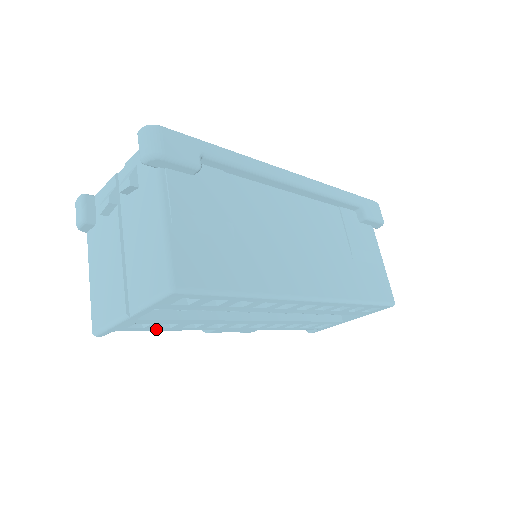
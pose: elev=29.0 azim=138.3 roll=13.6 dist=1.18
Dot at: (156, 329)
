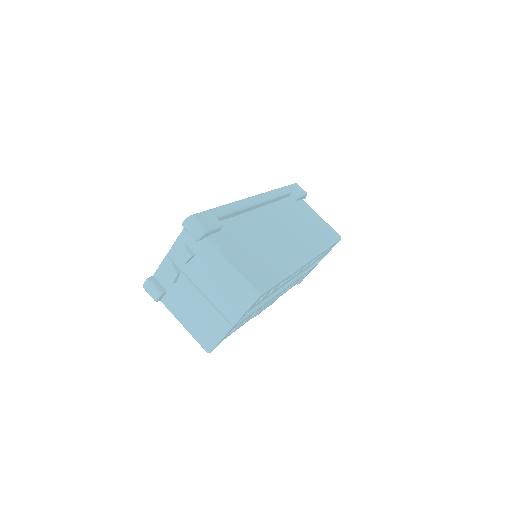
Dot at: occluded
